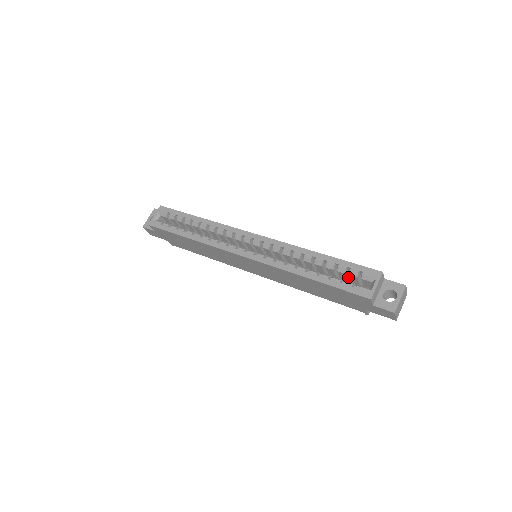
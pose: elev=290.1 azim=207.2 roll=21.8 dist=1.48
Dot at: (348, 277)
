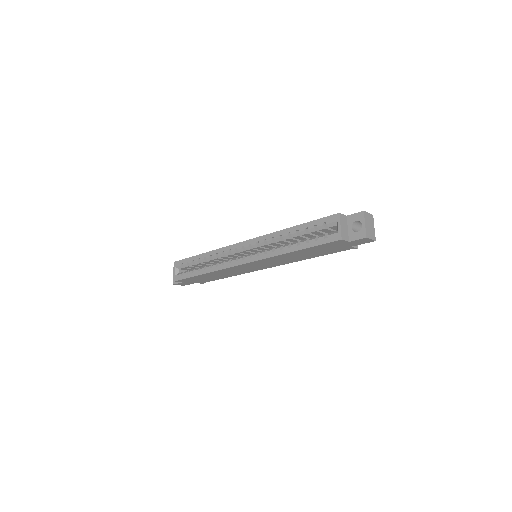
Dot at: occluded
